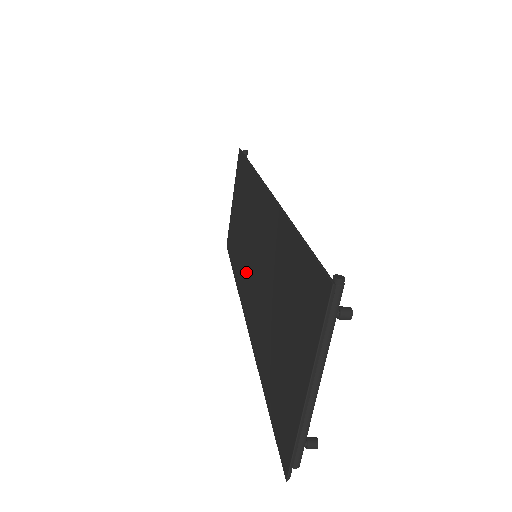
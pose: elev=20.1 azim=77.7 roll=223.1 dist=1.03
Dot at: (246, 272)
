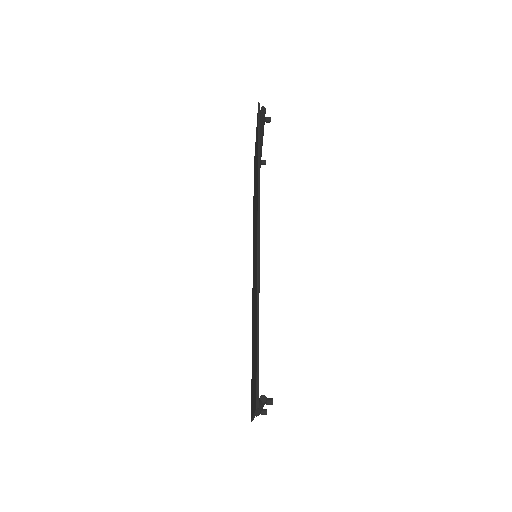
Dot at: occluded
